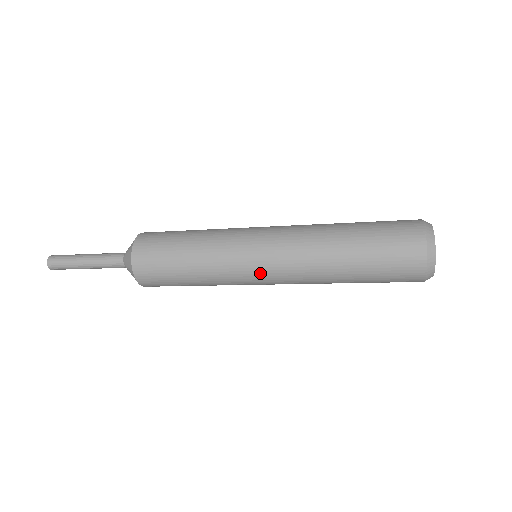
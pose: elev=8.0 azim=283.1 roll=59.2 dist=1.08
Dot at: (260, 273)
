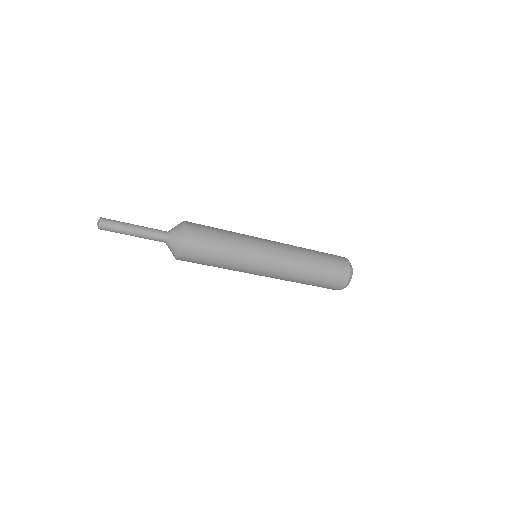
Dot at: (265, 269)
